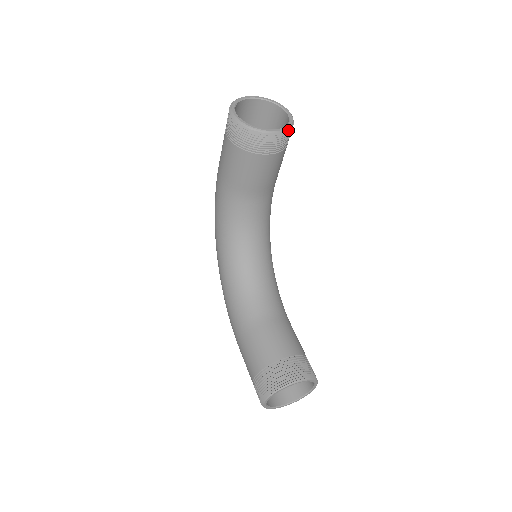
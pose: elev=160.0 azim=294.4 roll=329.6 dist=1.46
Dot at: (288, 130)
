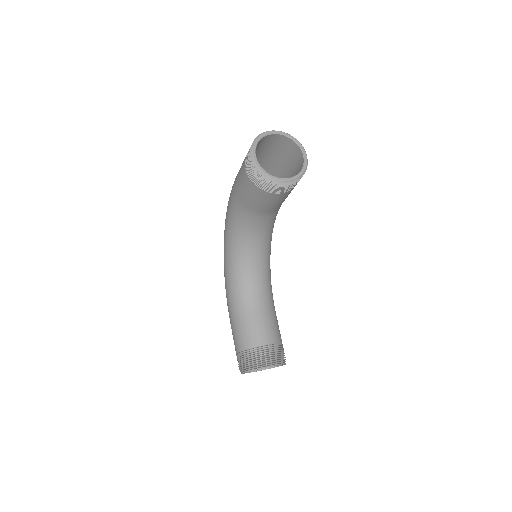
Dot at: (300, 177)
